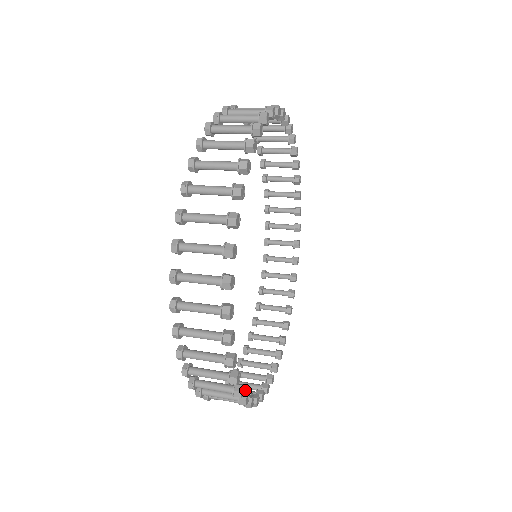
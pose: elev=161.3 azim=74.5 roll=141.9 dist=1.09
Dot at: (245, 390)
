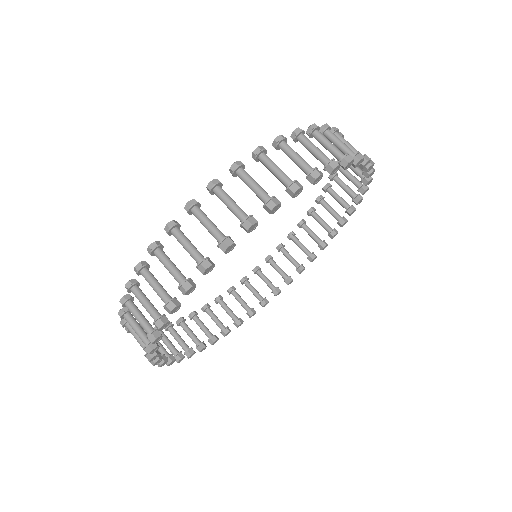
Dot at: (183, 341)
